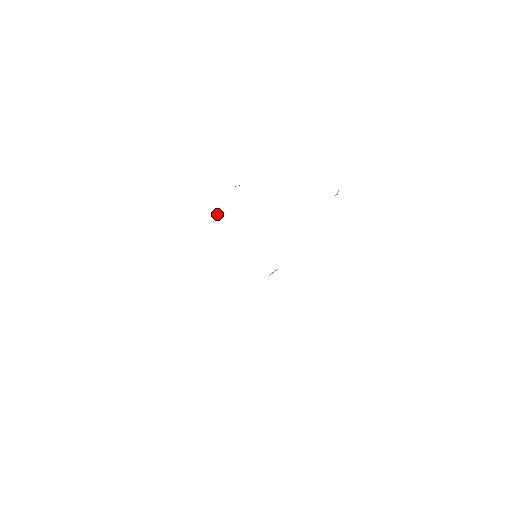
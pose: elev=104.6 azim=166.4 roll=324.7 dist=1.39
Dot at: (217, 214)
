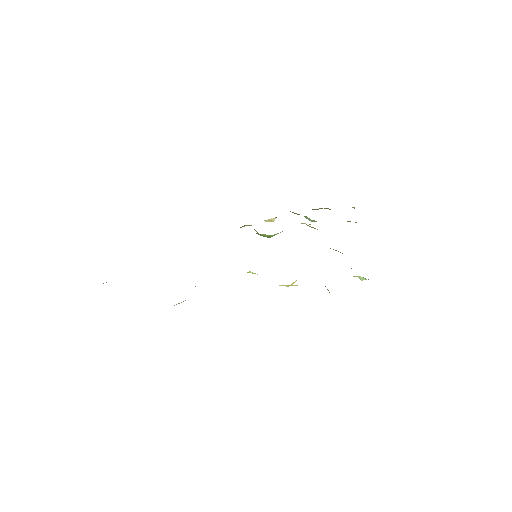
Dot at: (273, 220)
